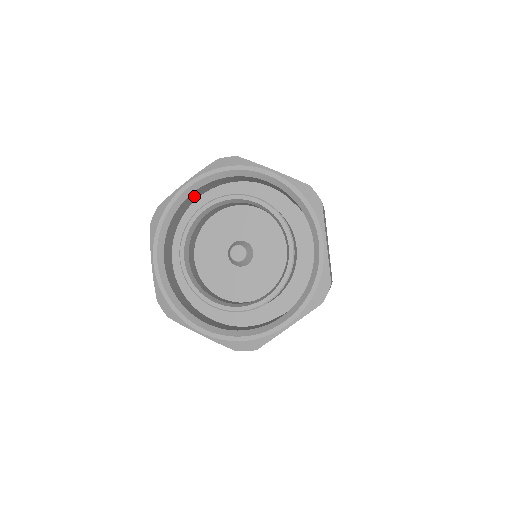
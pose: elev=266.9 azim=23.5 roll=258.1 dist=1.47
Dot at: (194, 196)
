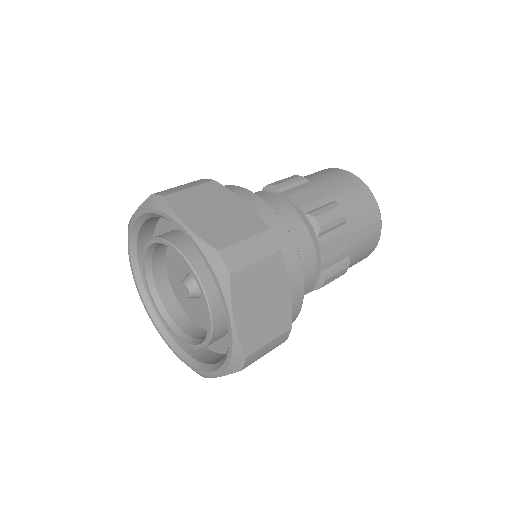
Dot at: occluded
